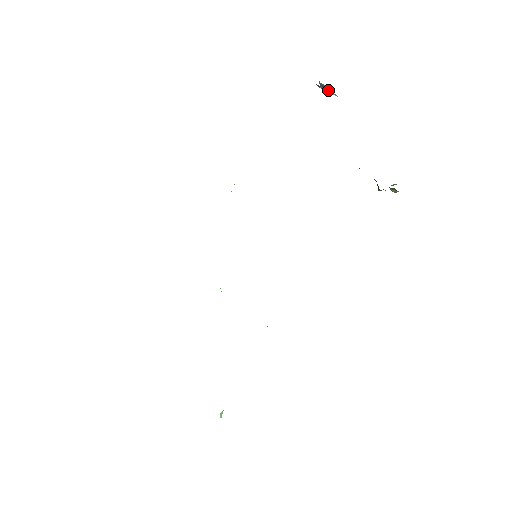
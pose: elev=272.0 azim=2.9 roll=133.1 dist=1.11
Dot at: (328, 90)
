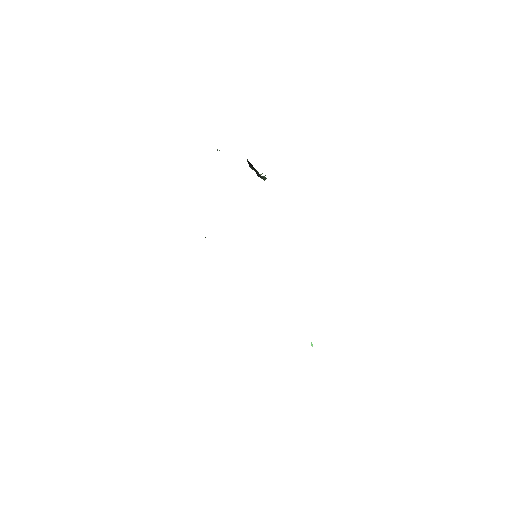
Dot at: occluded
